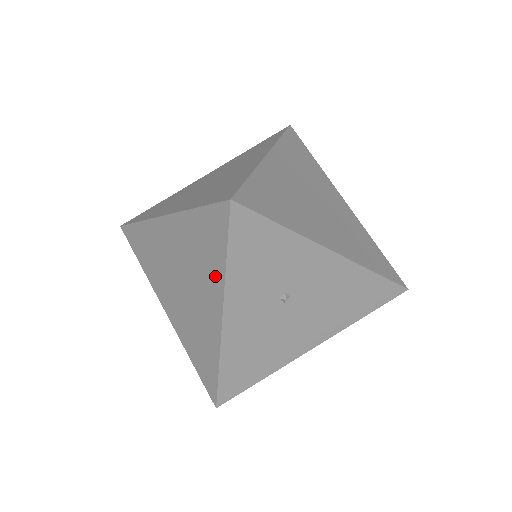
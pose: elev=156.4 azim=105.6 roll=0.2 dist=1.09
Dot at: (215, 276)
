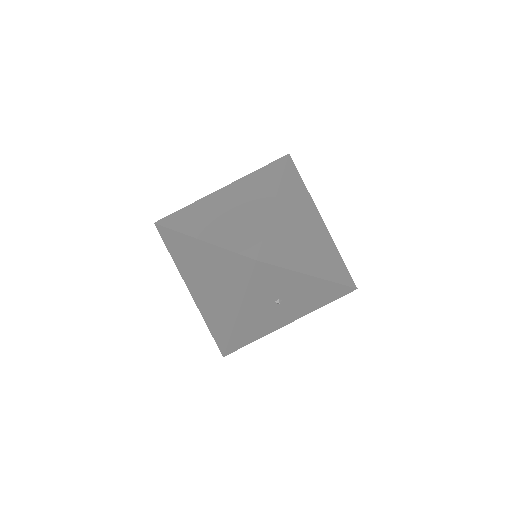
Dot at: (236, 292)
